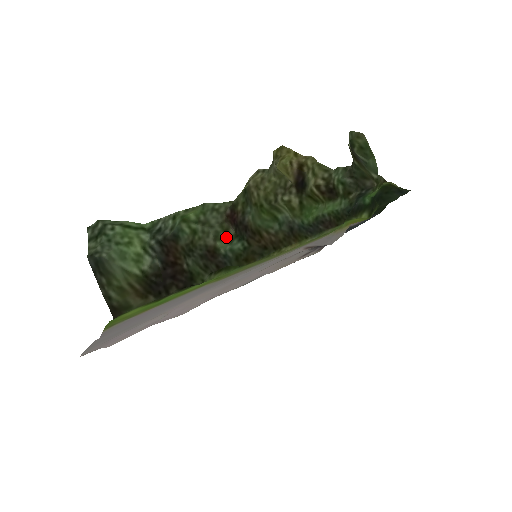
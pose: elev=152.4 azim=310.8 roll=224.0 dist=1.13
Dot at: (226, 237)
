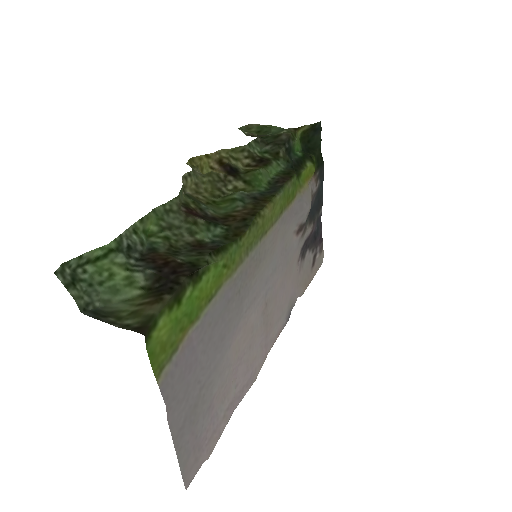
Dot at: (200, 228)
